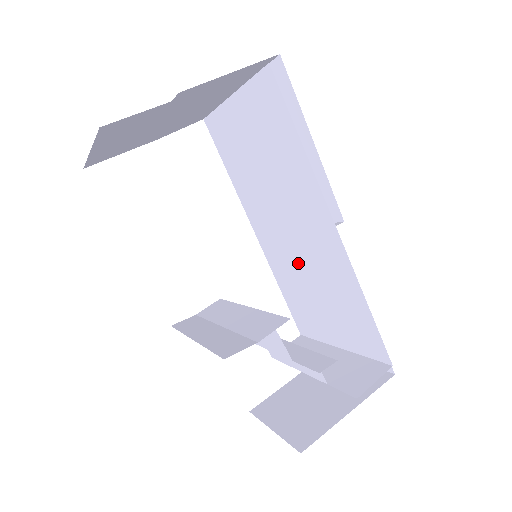
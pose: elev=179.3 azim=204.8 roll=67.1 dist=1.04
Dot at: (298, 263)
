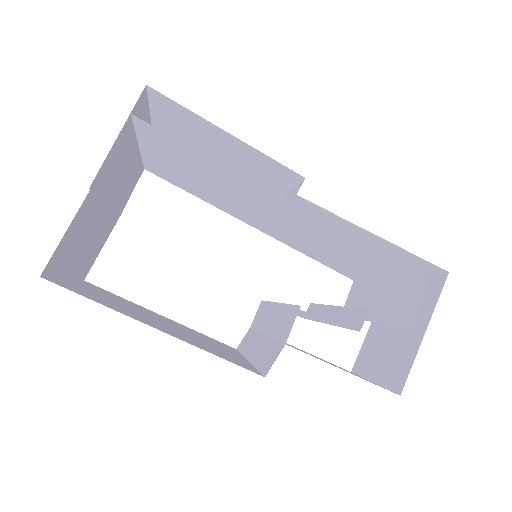
Dot at: (297, 235)
